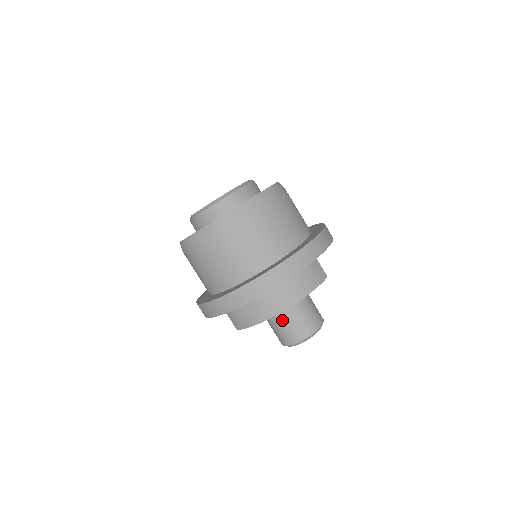
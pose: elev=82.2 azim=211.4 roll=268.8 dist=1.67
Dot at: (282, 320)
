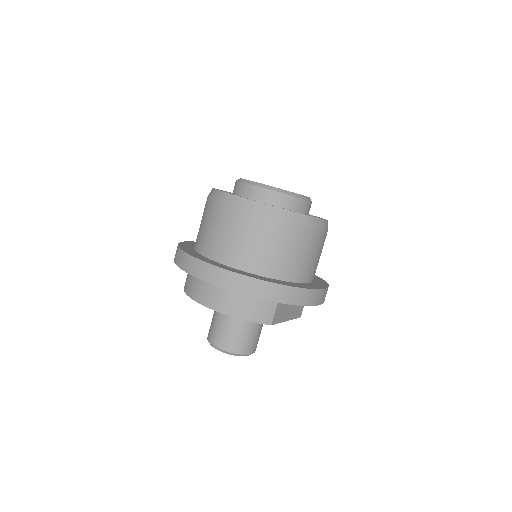
Dot at: (218, 317)
